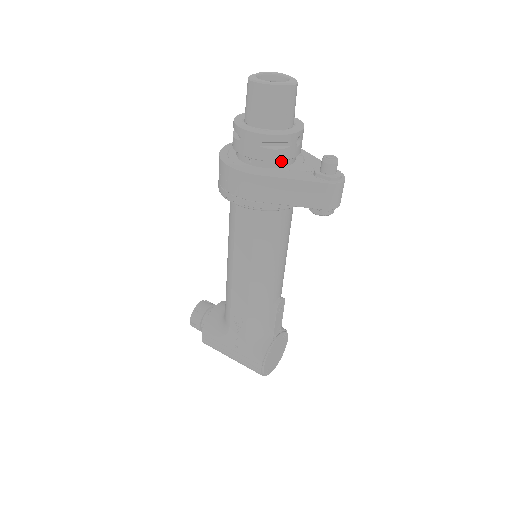
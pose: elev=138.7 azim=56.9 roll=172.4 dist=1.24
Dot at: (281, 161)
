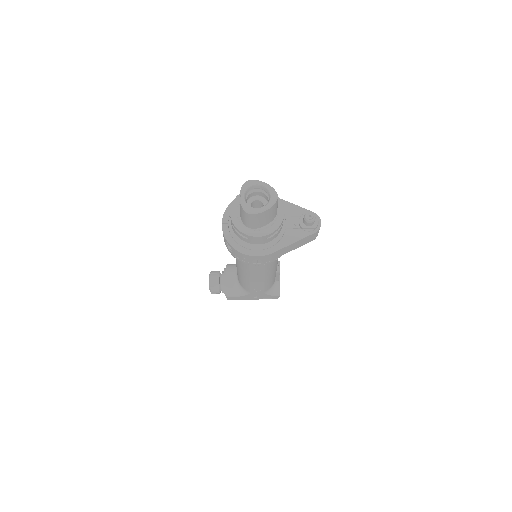
Dot at: occluded
